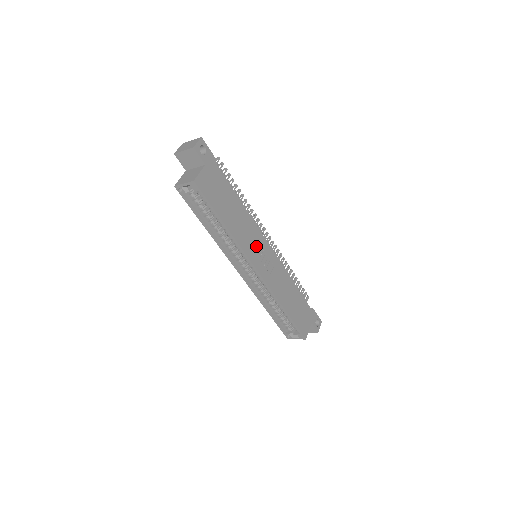
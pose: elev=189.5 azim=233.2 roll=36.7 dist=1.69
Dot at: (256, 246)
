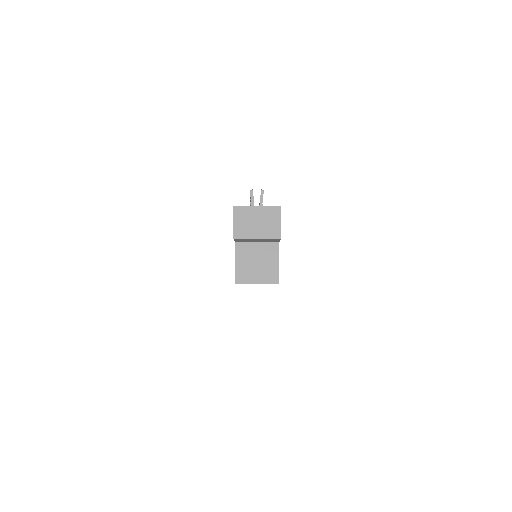
Dot at: occluded
